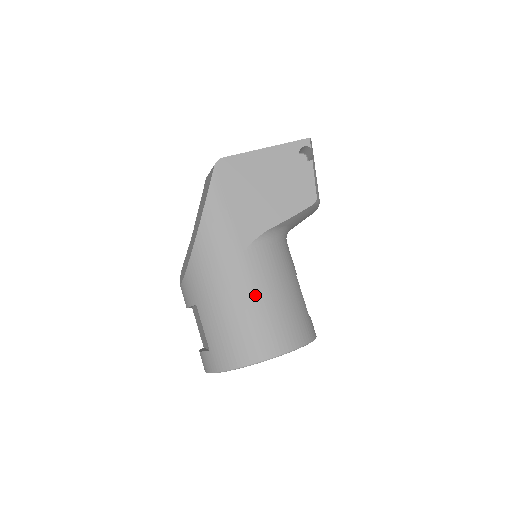
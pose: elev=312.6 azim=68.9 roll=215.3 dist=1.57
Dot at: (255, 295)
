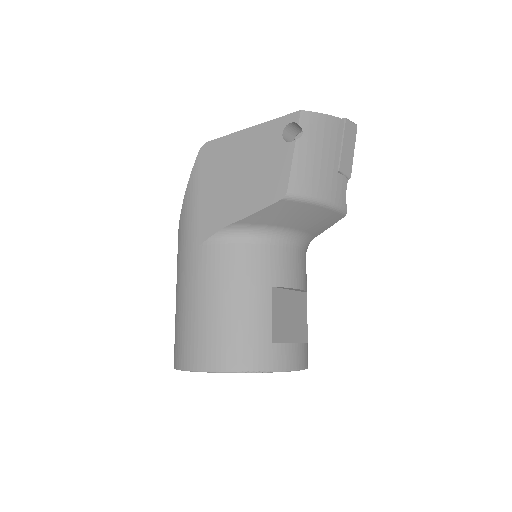
Dot at: (196, 297)
